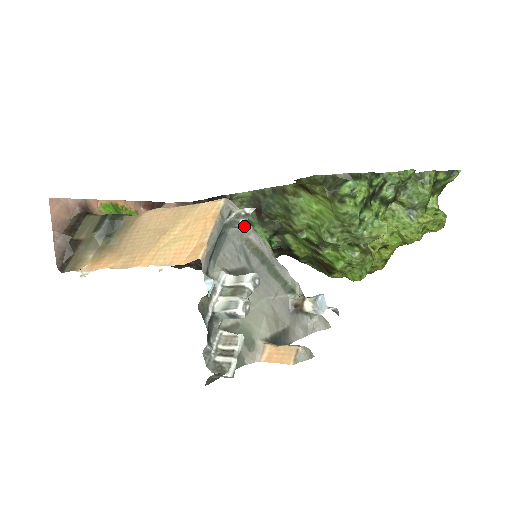
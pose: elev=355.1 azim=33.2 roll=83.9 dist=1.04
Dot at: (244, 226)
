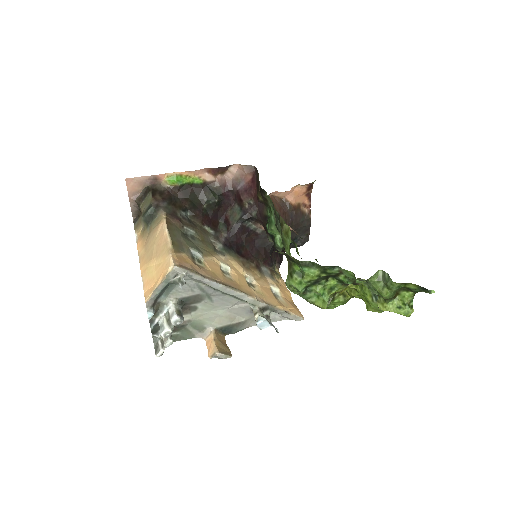
Dot at: (181, 288)
